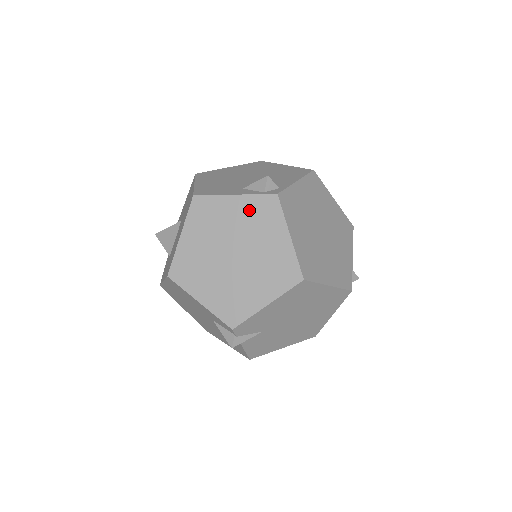
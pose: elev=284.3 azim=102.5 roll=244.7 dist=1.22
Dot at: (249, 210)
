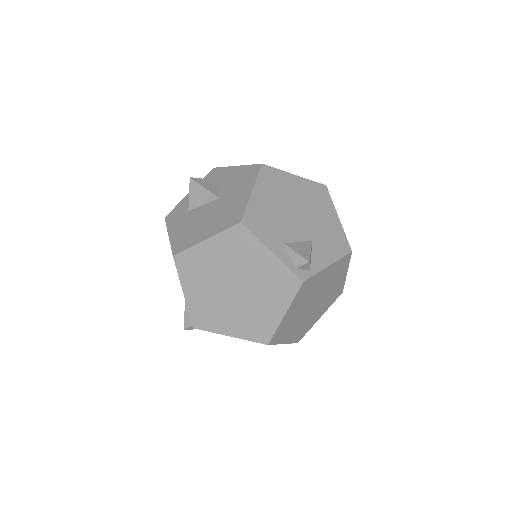
Dot at: (273, 272)
